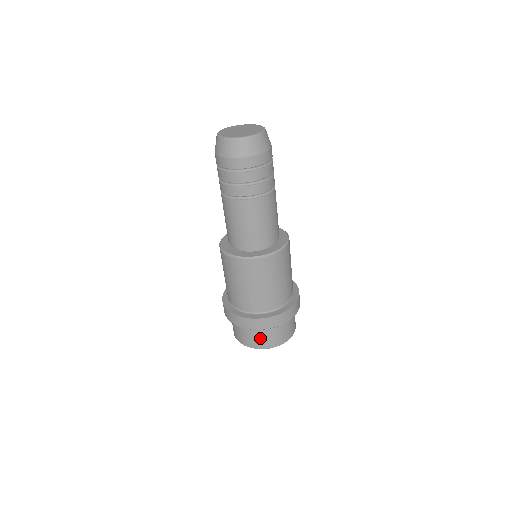
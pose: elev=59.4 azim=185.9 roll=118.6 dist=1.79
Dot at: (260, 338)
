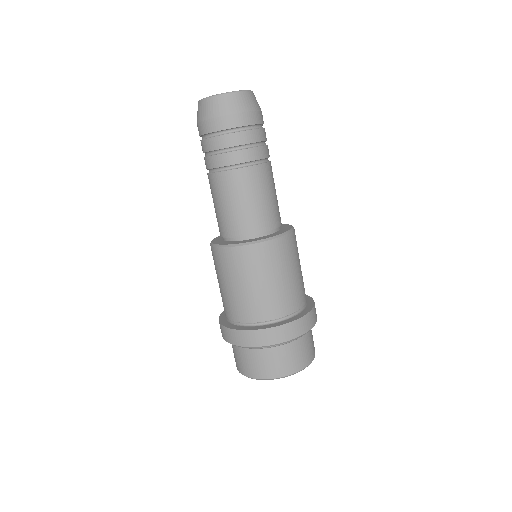
Dot at: (293, 356)
